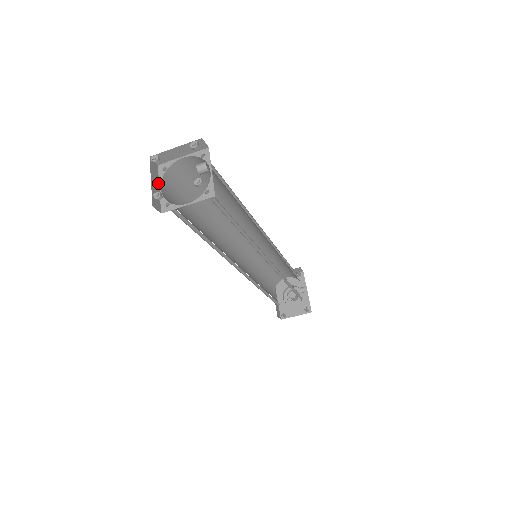
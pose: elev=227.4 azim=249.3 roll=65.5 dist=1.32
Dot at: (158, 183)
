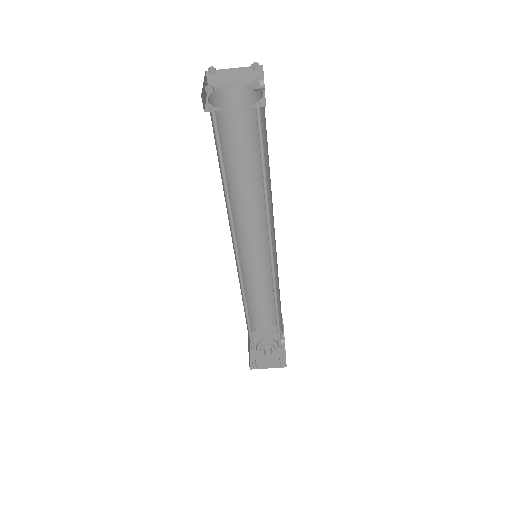
Dot at: (206, 95)
